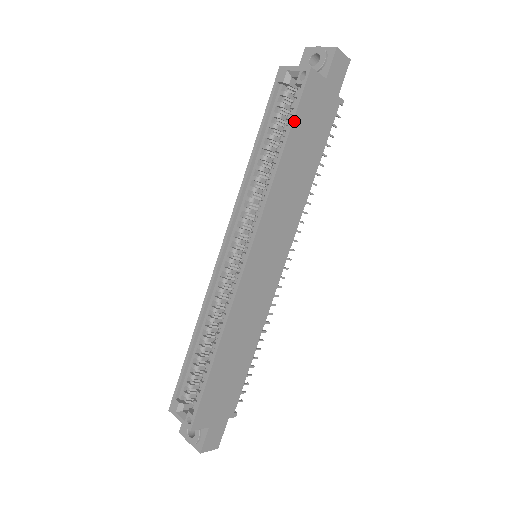
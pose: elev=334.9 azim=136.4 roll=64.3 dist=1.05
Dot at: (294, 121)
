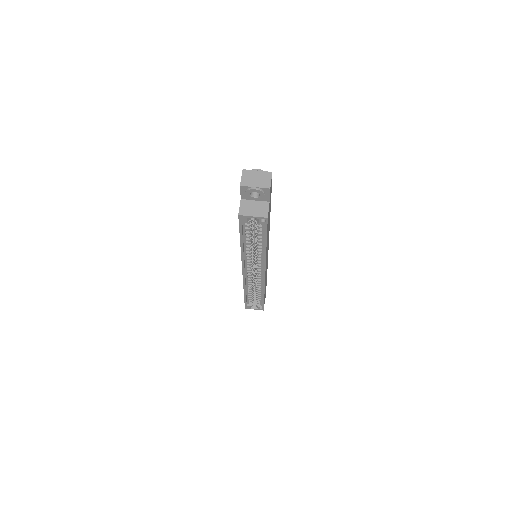
Dot at: occluded
